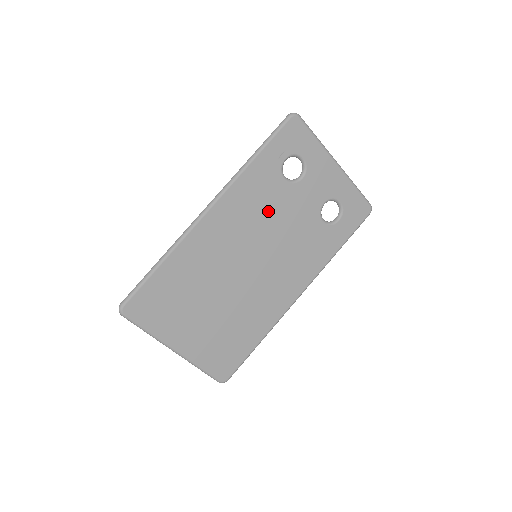
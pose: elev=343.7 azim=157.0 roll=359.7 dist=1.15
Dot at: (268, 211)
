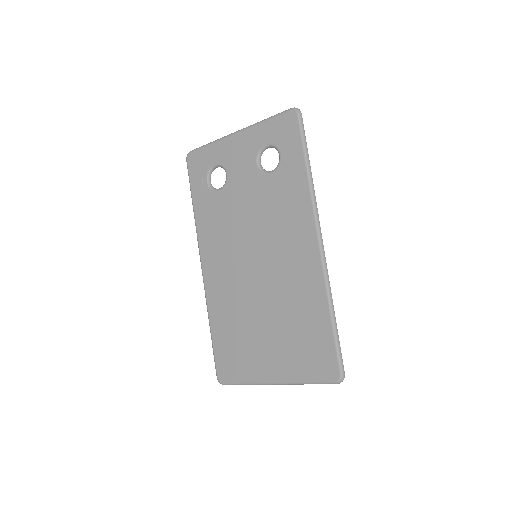
Dot at: (230, 221)
